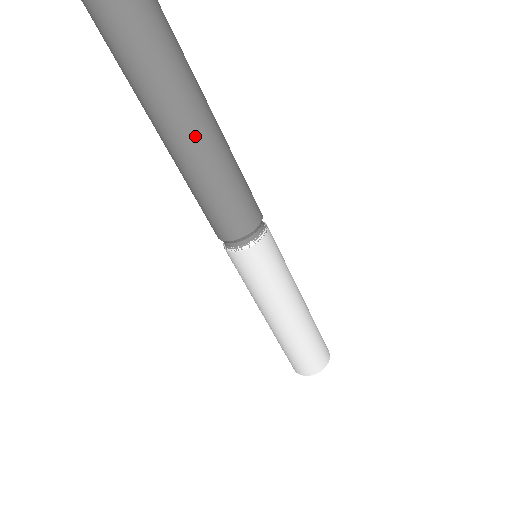
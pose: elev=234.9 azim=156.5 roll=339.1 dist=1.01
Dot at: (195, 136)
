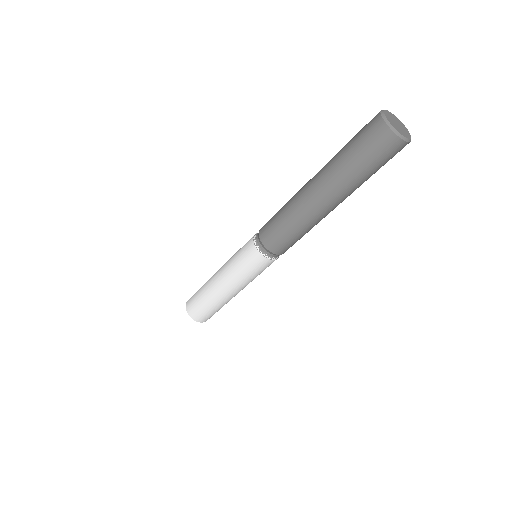
Dot at: (328, 210)
